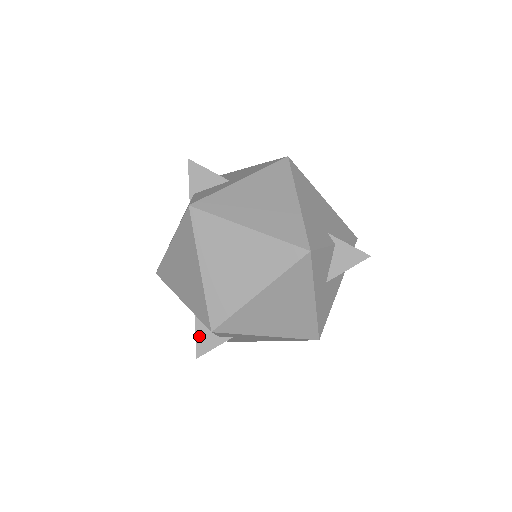
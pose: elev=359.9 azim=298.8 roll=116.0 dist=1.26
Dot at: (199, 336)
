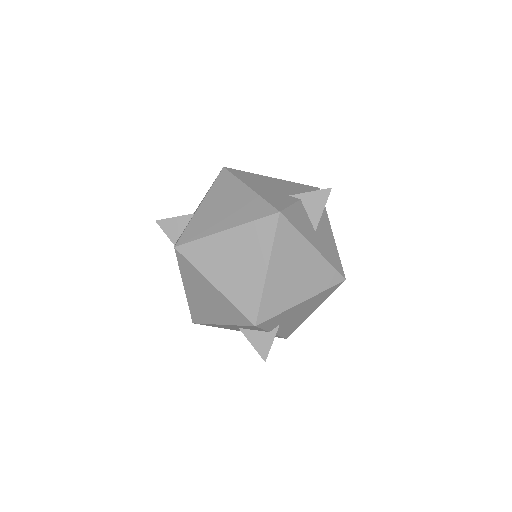
Dot at: (254, 343)
